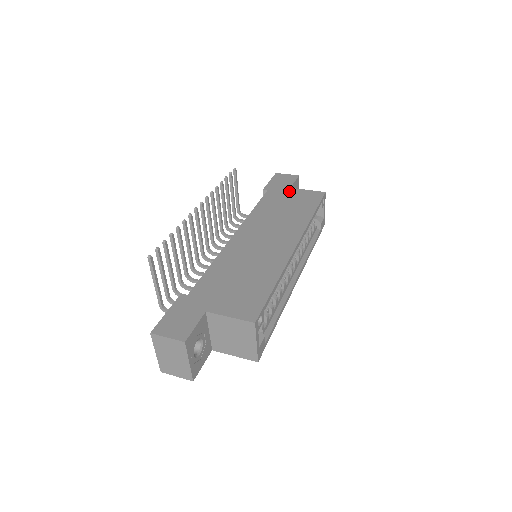
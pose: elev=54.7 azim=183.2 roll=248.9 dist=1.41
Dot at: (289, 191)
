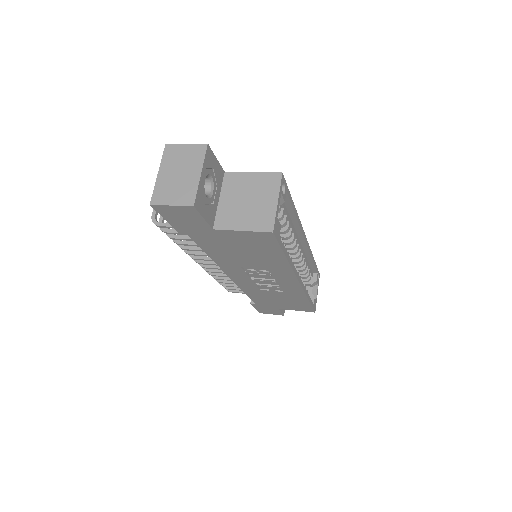
Dot at: occluded
